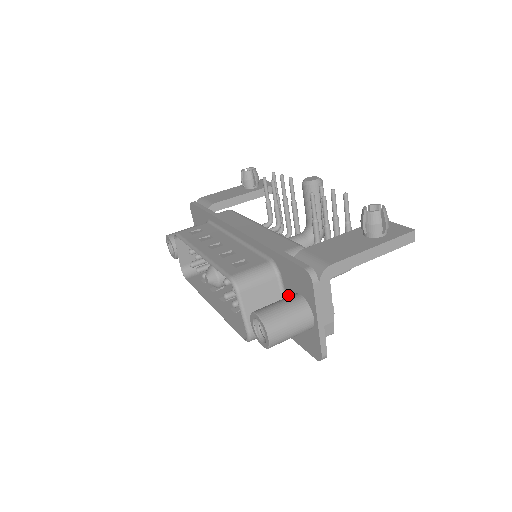
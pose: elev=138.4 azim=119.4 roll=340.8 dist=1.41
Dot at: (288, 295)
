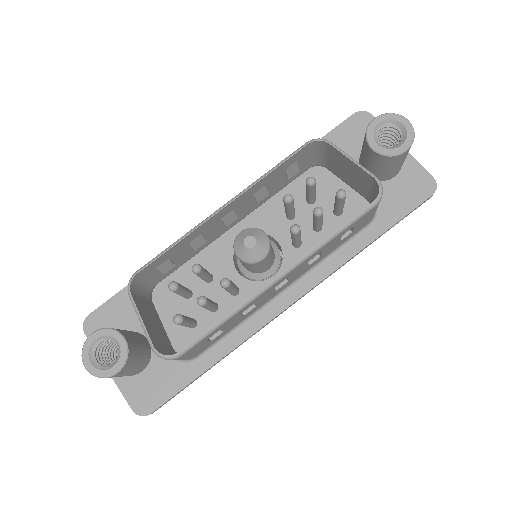
Dot at: occluded
